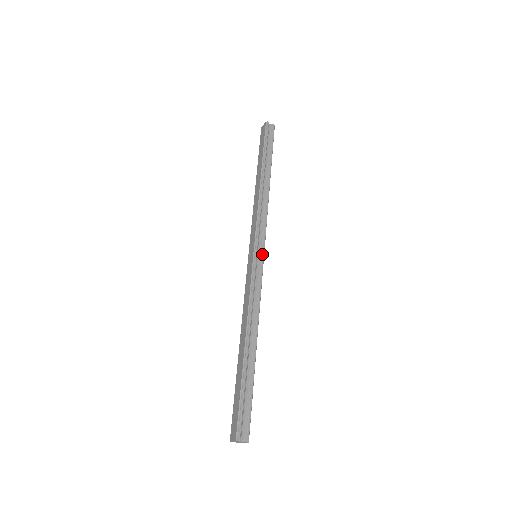
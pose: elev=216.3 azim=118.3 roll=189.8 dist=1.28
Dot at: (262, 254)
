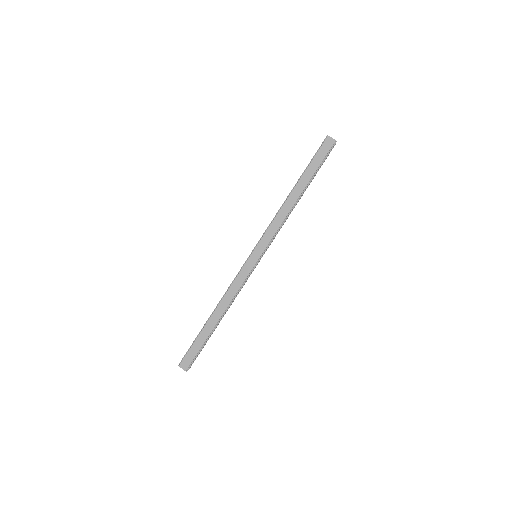
Dot at: occluded
